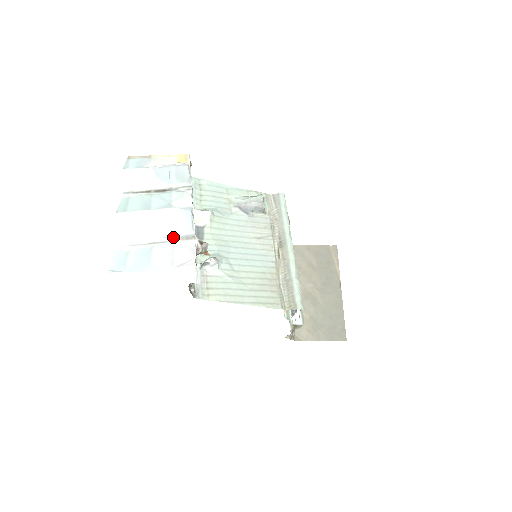
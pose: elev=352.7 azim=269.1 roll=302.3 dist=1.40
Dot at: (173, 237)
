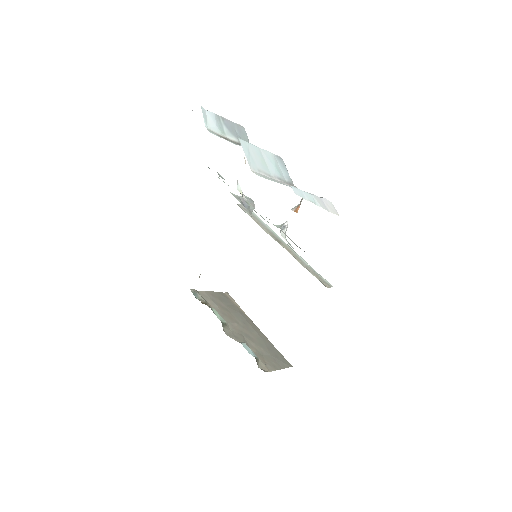
Dot at: (283, 181)
